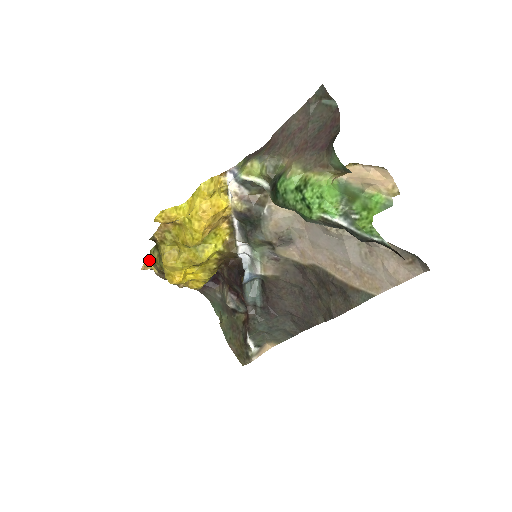
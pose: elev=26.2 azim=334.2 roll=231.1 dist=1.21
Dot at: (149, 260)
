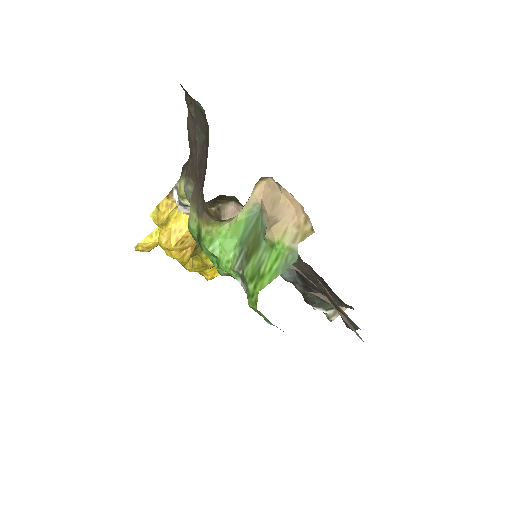
Dot at: occluded
